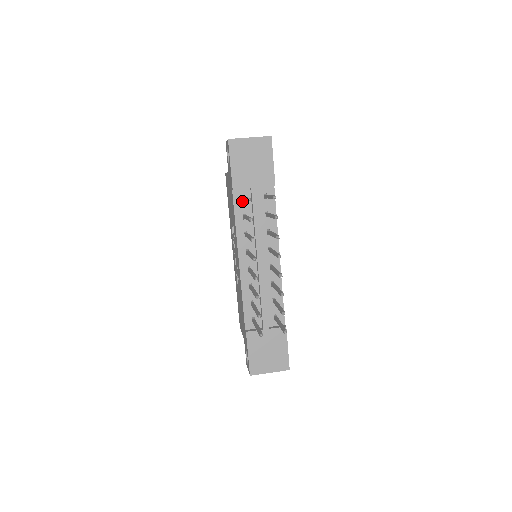
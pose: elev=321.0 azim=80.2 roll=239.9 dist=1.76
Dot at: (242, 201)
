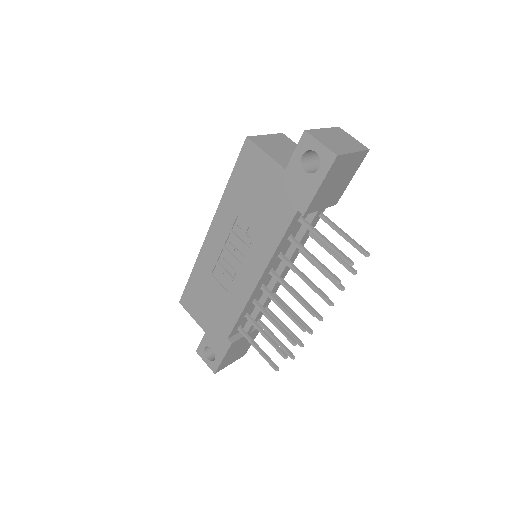
Dot at: (297, 221)
